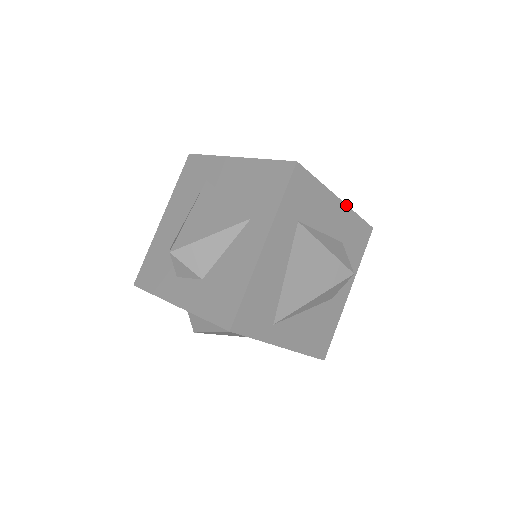
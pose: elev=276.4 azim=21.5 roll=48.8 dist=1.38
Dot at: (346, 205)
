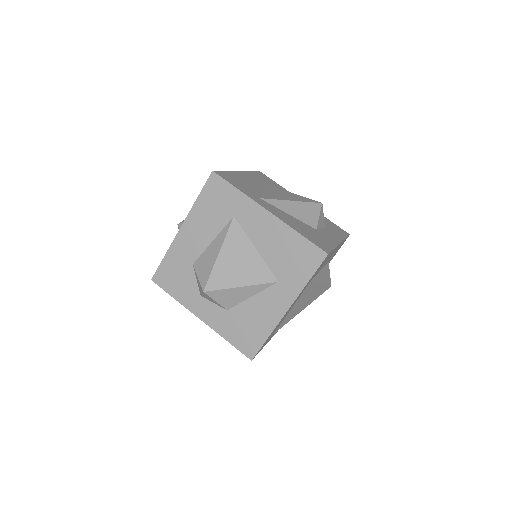
Dot at: (342, 241)
